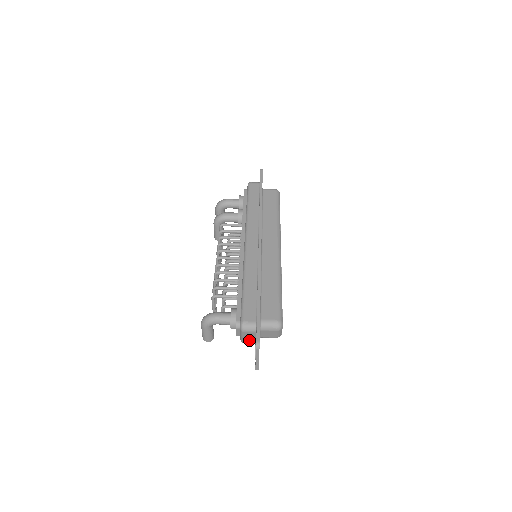
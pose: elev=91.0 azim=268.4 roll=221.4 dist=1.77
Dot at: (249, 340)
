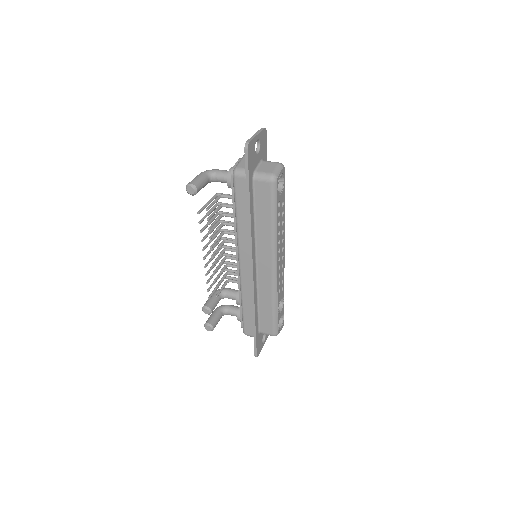
Dot at: occluded
